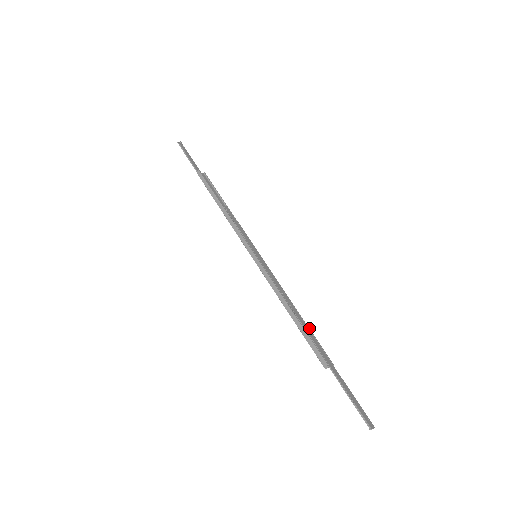
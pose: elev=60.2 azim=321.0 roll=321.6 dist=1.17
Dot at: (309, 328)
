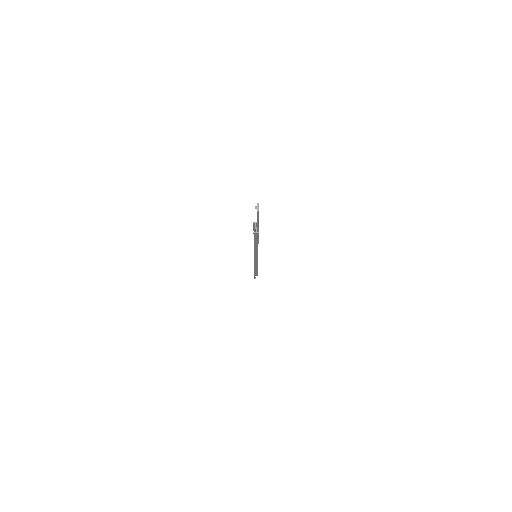
Dot at: occluded
